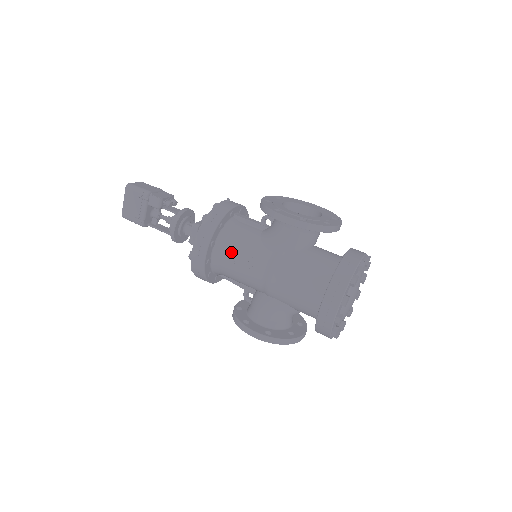
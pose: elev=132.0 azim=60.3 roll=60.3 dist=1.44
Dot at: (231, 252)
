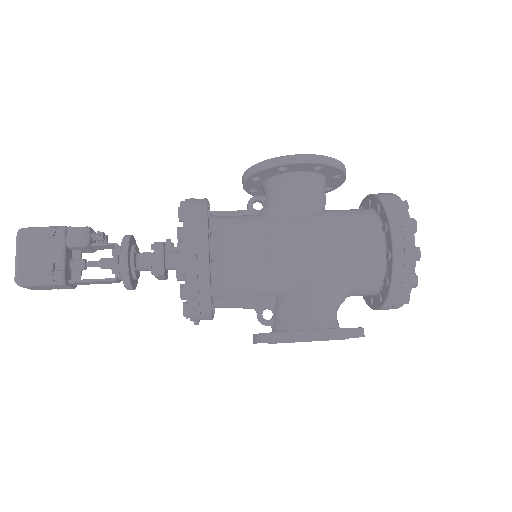
Dot at: (237, 239)
